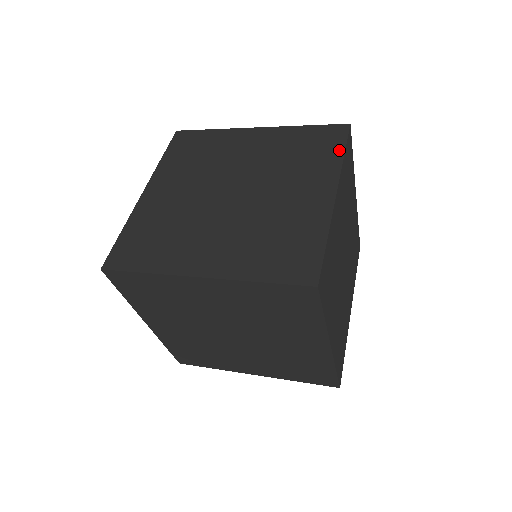
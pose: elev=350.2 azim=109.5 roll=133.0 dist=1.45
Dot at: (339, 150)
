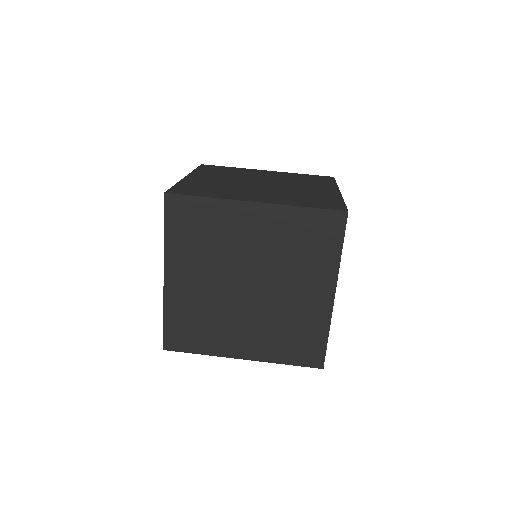
Dot at: (337, 247)
